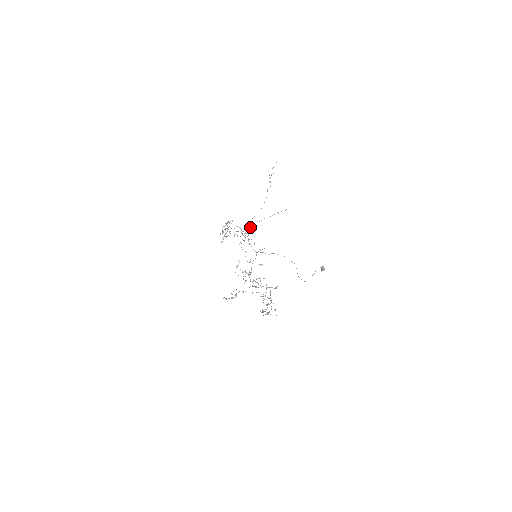
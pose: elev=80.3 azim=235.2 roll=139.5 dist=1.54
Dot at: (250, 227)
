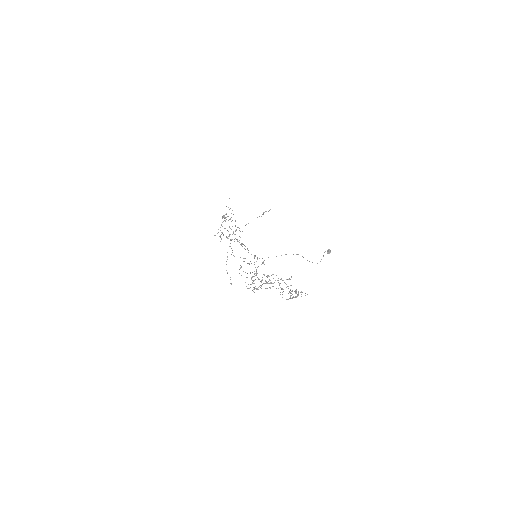
Dot at: occluded
